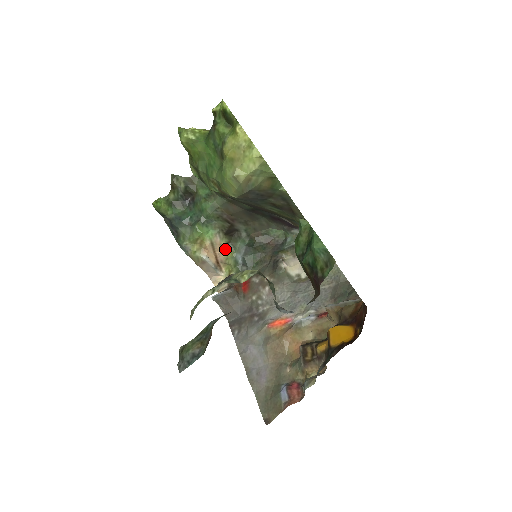
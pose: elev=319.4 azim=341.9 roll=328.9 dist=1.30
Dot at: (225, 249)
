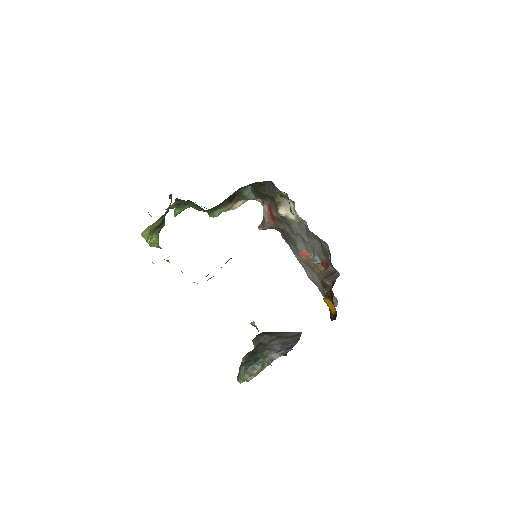
Dot at: (240, 200)
